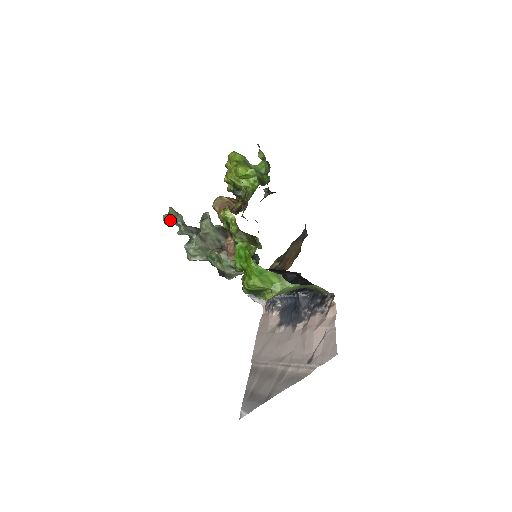
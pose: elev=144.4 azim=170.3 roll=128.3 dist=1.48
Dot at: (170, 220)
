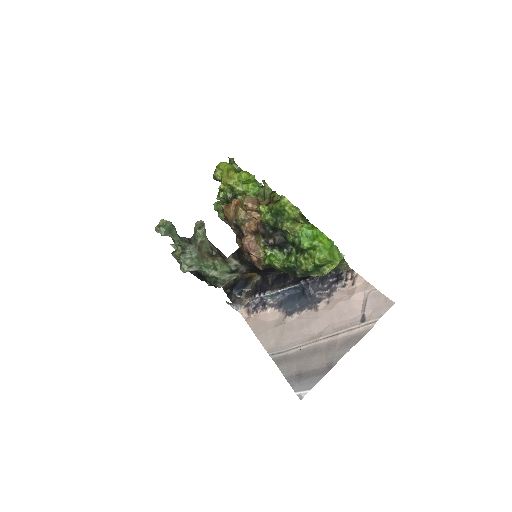
Dot at: (167, 230)
